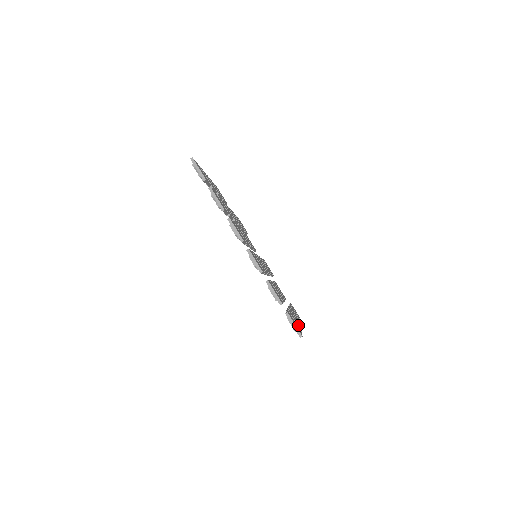
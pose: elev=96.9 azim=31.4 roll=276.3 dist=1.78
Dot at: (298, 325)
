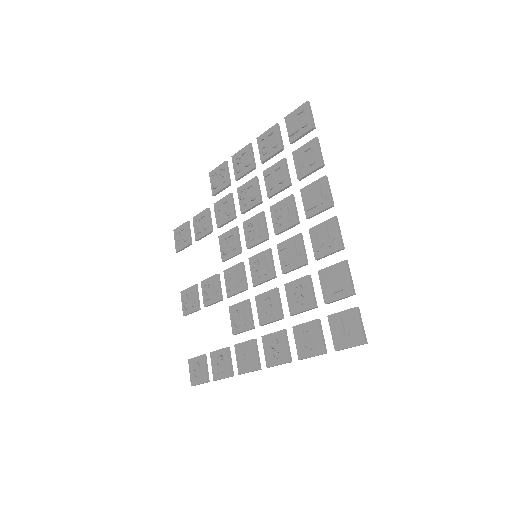
Dot at: (313, 346)
